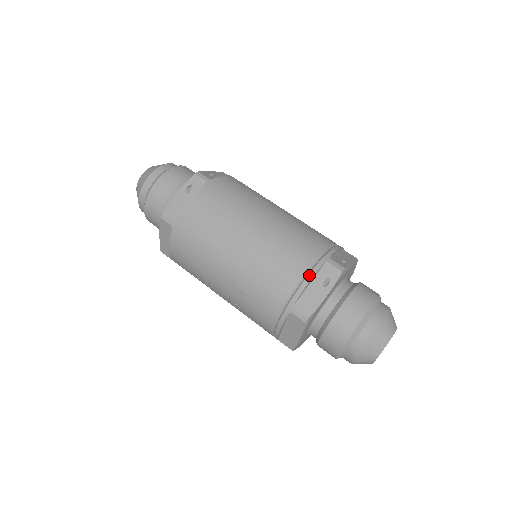
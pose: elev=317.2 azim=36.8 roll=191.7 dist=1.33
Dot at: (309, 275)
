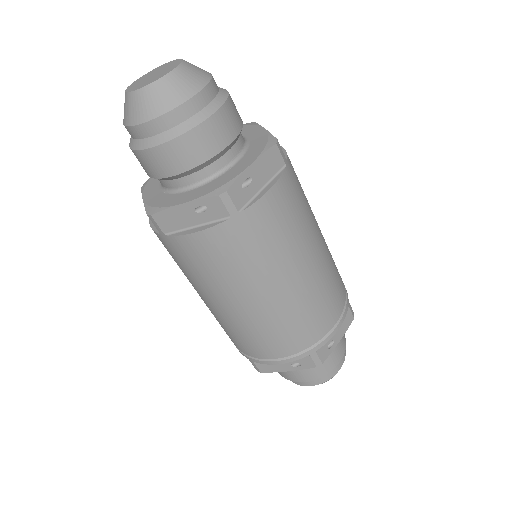
Dot at: (283, 361)
